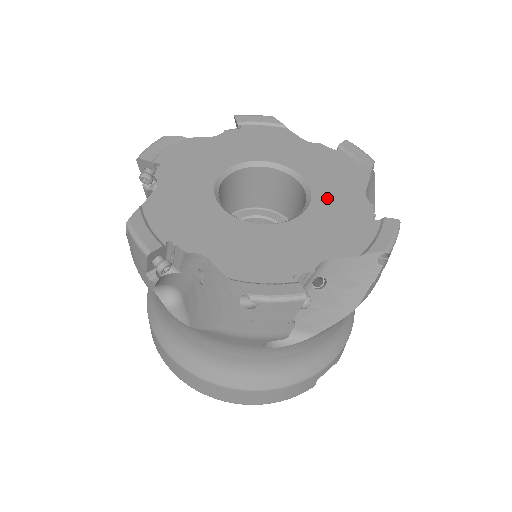
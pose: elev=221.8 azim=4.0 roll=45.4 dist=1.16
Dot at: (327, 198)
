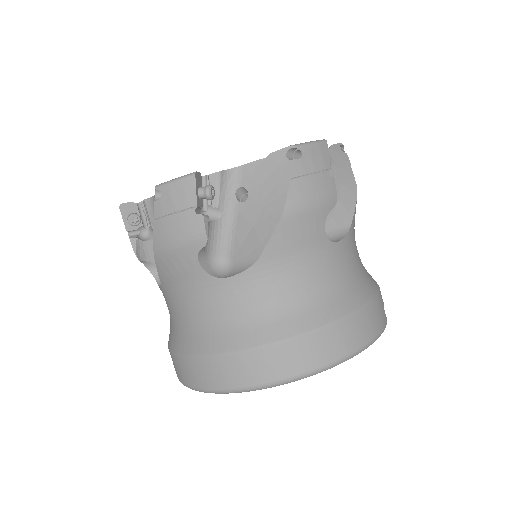
Dot at: occluded
